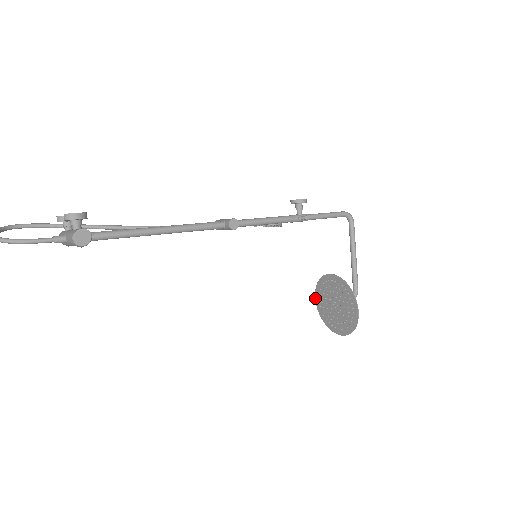
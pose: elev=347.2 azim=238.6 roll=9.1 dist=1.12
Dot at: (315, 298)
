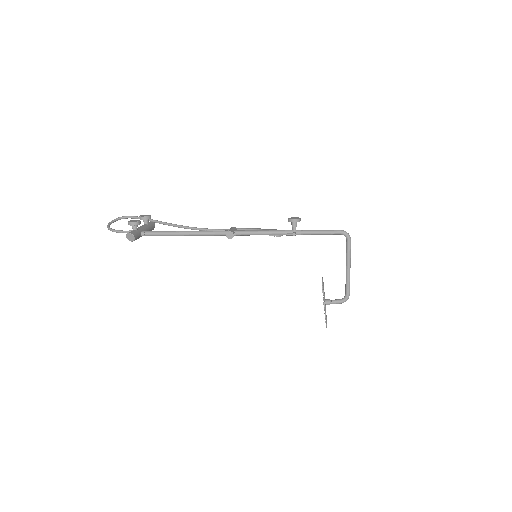
Dot at: occluded
